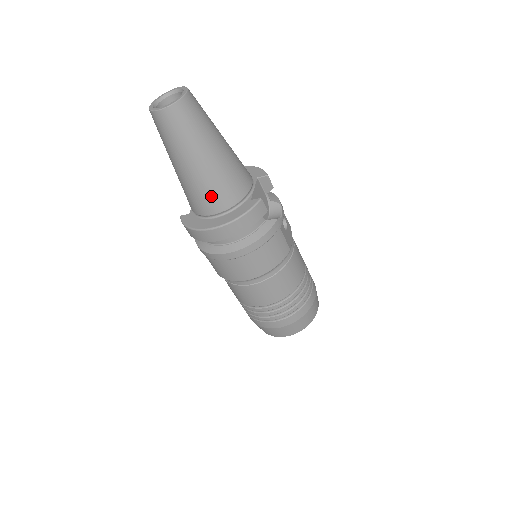
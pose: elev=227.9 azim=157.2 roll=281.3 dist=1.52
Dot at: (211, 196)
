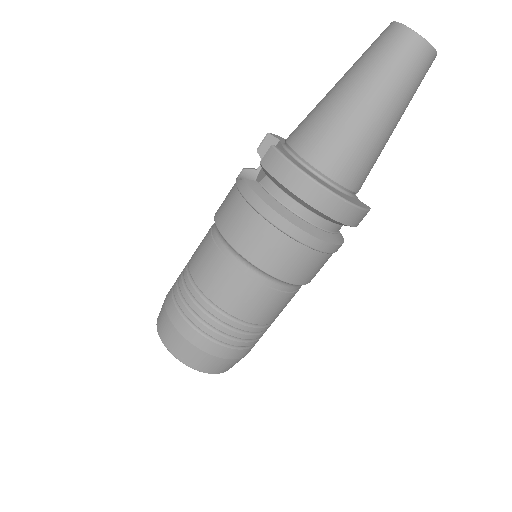
Dot at: (354, 161)
